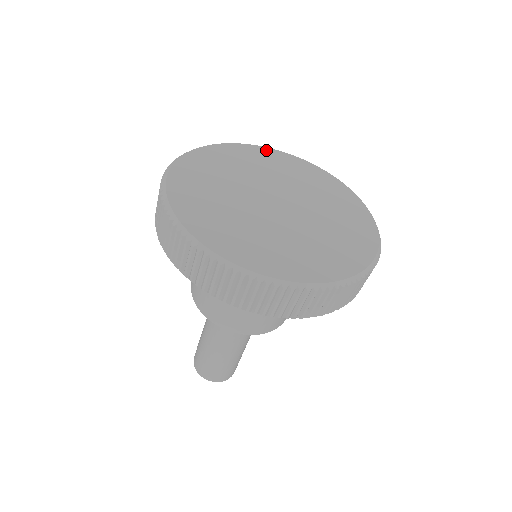
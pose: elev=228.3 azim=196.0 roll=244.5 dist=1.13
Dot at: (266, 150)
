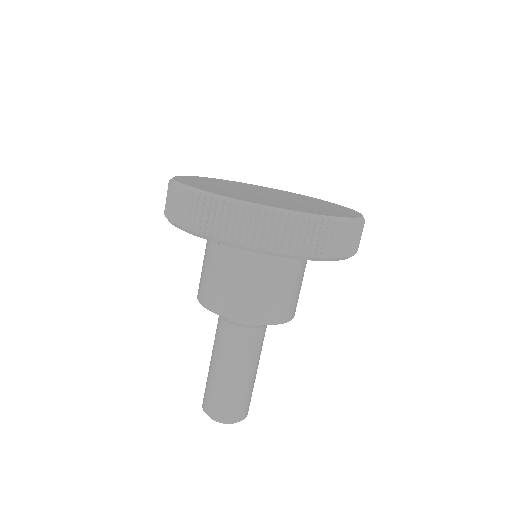
Dot at: (201, 177)
